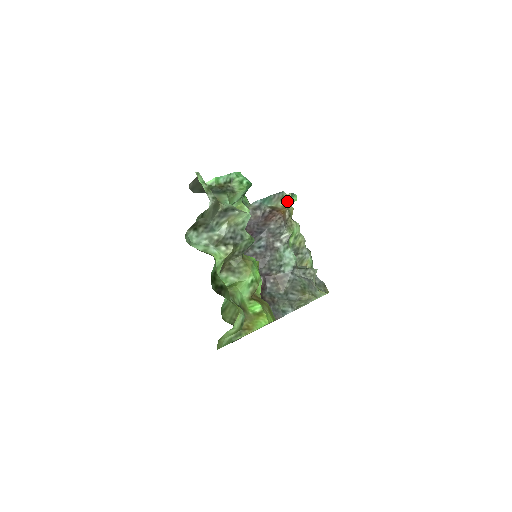
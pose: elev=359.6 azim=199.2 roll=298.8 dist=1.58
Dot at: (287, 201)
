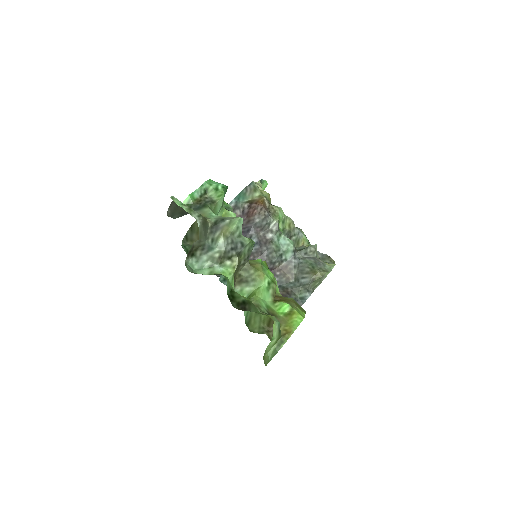
Dot at: occluded
